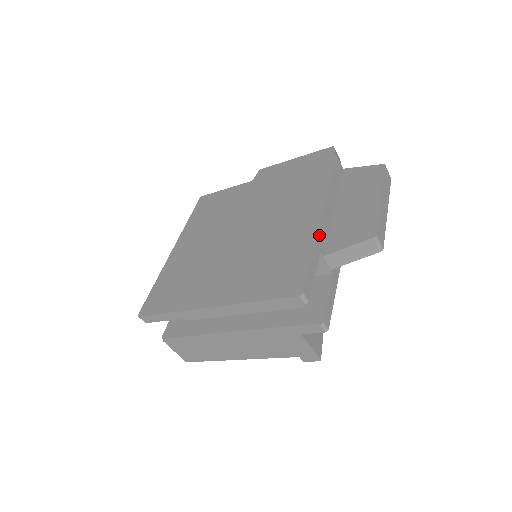
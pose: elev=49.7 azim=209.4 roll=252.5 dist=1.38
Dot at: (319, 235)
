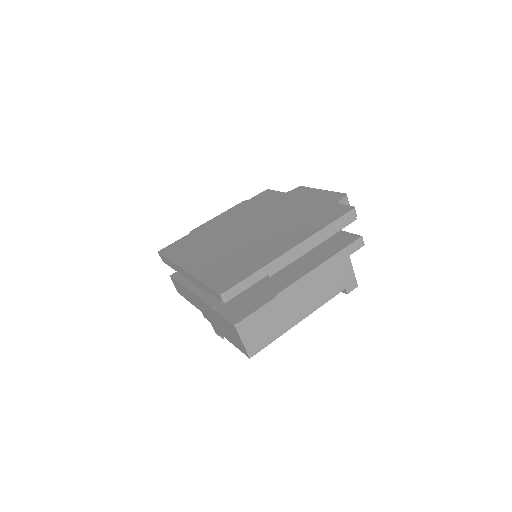
Dot at: occluded
